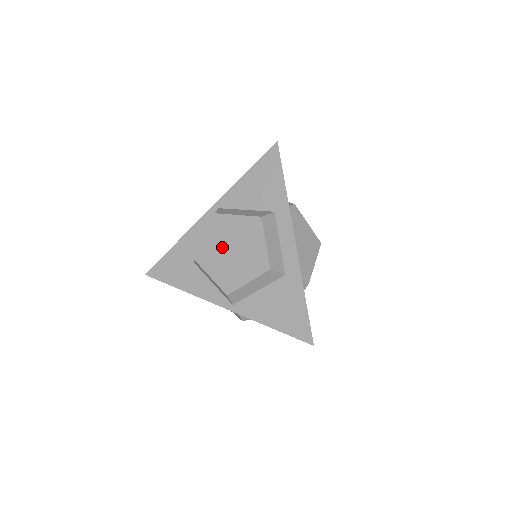
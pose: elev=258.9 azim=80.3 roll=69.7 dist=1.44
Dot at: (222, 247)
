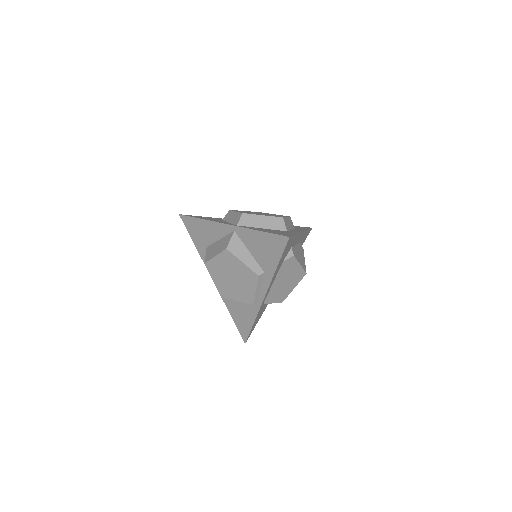
Dot at: occluded
